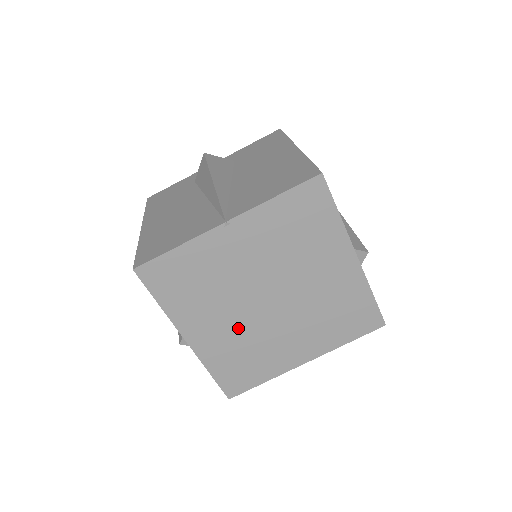
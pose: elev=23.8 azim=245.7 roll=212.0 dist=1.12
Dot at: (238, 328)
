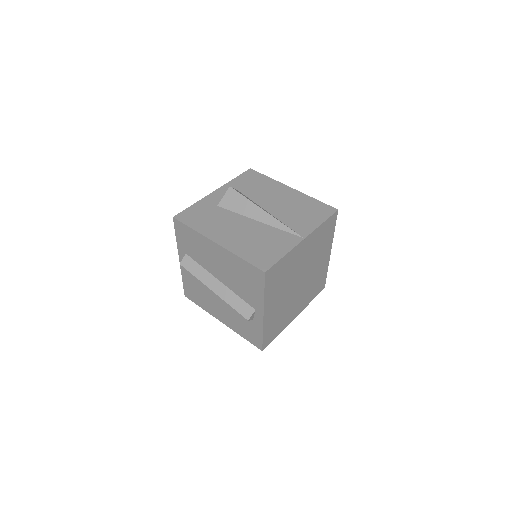
Dot at: (284, 302)
